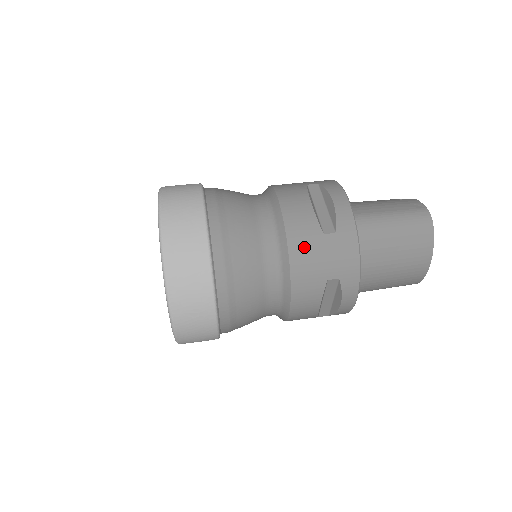
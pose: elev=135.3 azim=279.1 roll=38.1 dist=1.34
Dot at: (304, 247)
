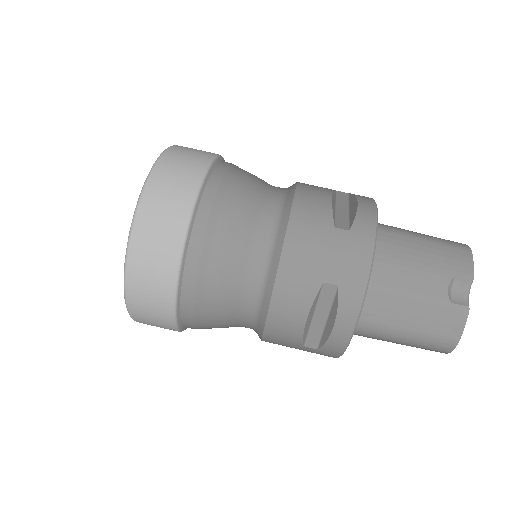
Dot at: (279, 343)
